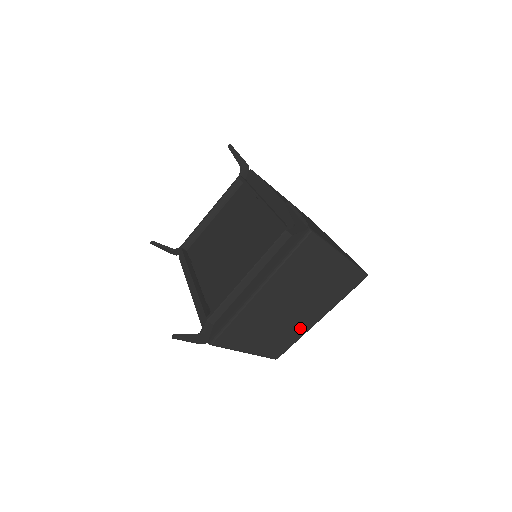
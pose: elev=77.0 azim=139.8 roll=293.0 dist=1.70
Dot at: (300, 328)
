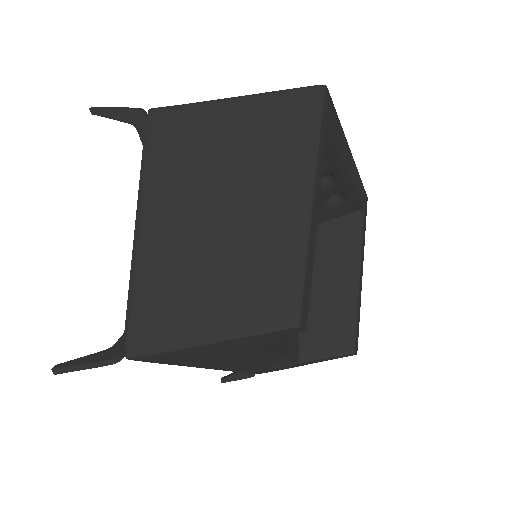
Dot at: (282, 237)
